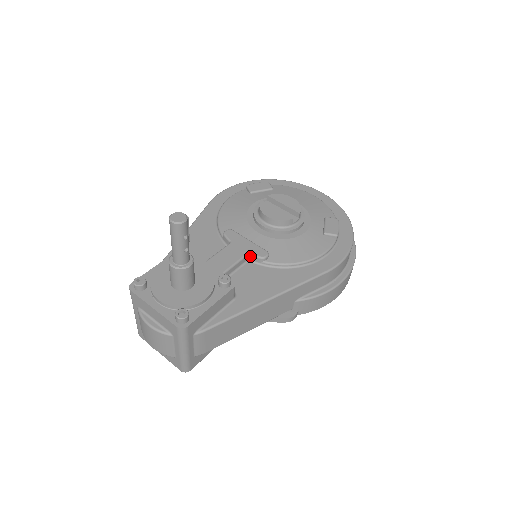
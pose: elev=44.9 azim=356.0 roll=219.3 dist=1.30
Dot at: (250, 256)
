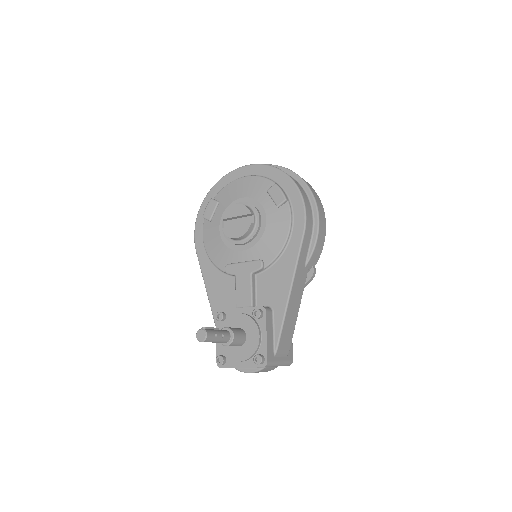
Dot at: (254, 273)
